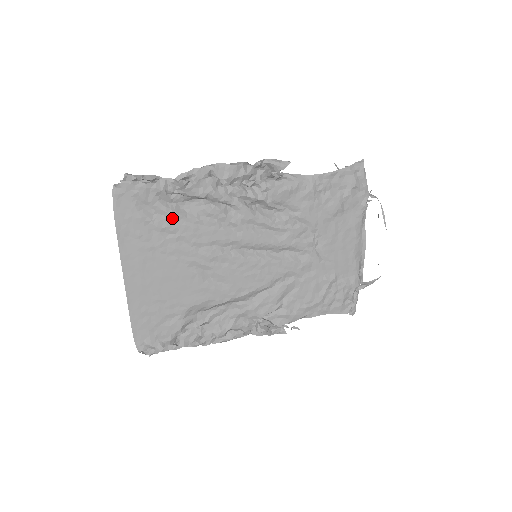
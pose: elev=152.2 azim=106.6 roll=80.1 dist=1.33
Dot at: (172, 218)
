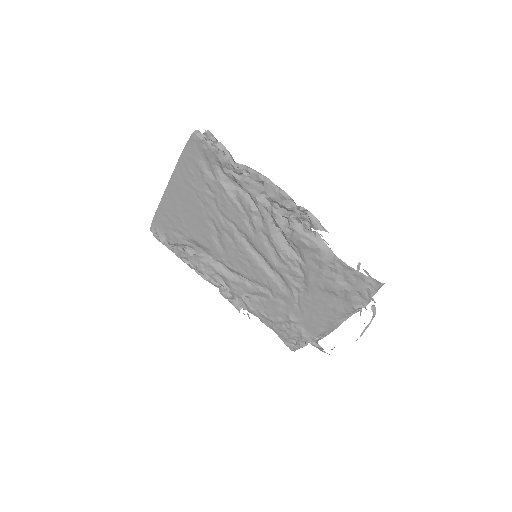
Dot at: (217, 184)
